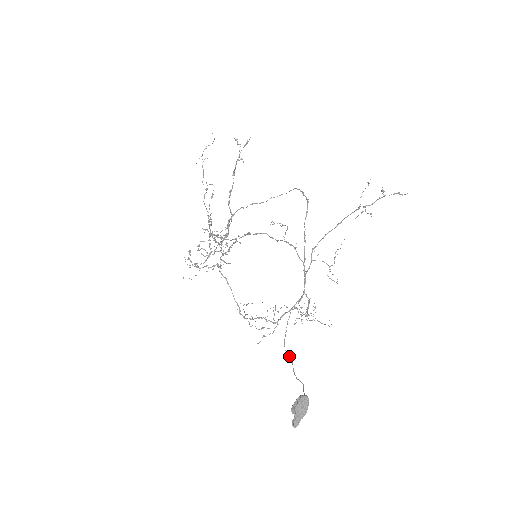
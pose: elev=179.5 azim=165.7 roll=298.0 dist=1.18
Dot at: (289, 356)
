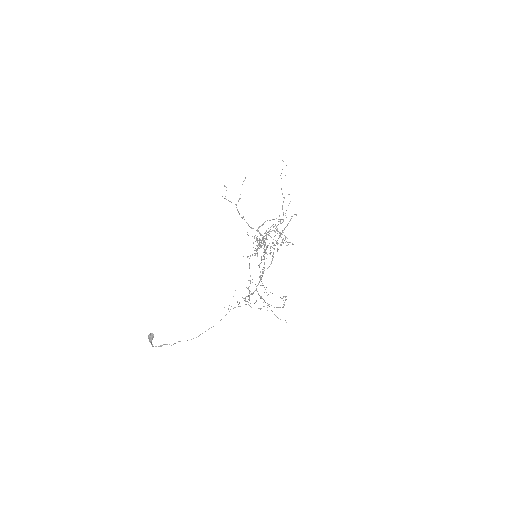
Dot at: occluded
